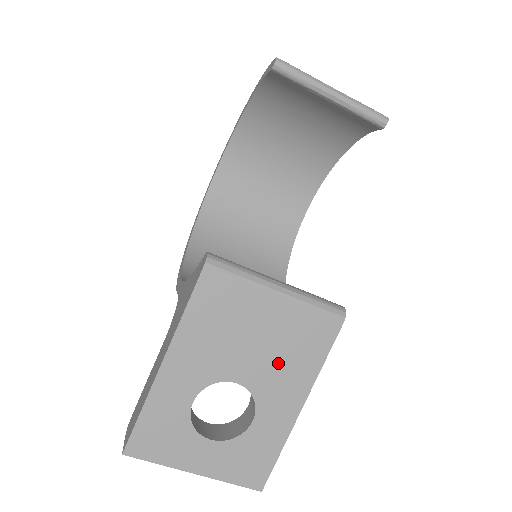
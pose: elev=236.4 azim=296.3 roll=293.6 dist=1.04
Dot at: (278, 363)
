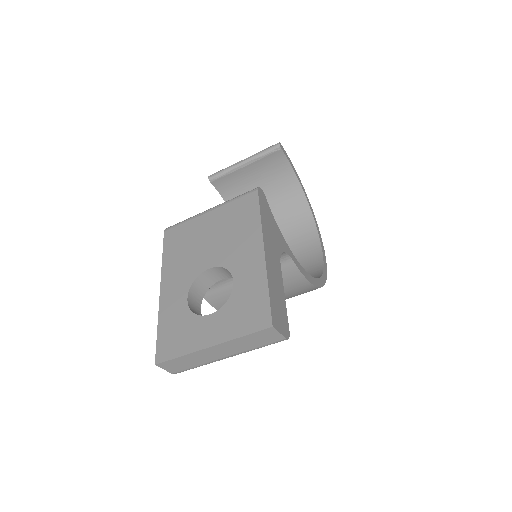
Dot at: (230, 239)
